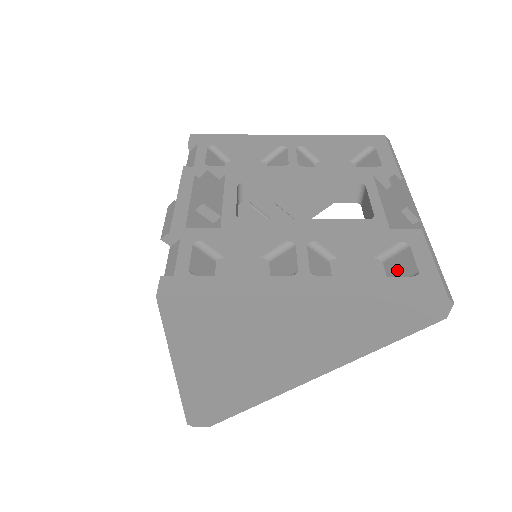
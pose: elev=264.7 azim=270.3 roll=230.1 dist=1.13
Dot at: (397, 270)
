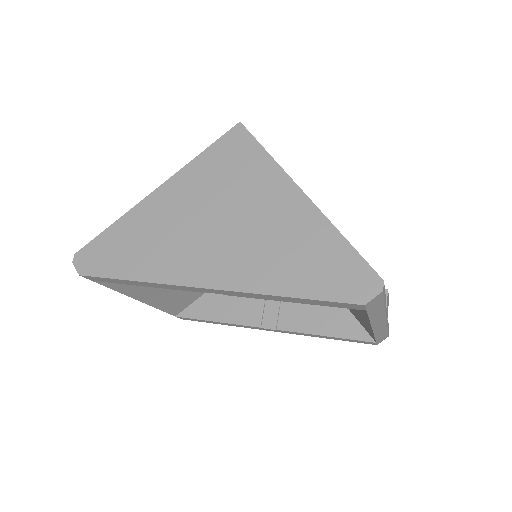
Dot at: occluded
